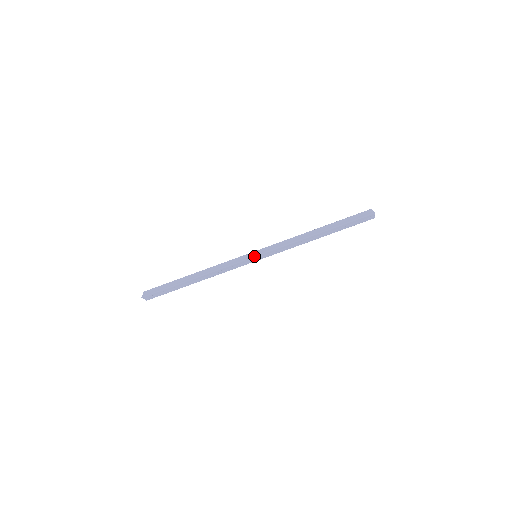
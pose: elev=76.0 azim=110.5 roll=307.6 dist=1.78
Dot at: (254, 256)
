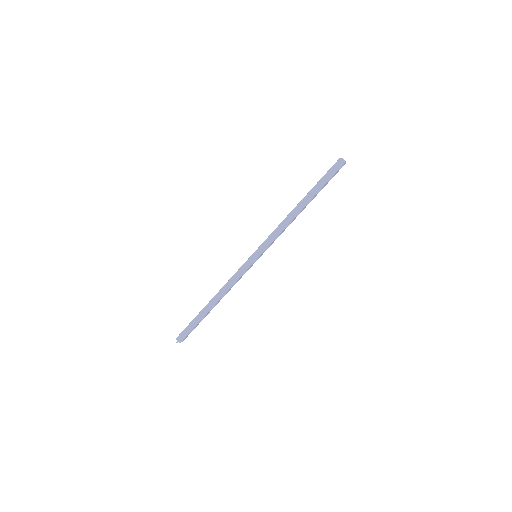
Dot at: (256, 259)
